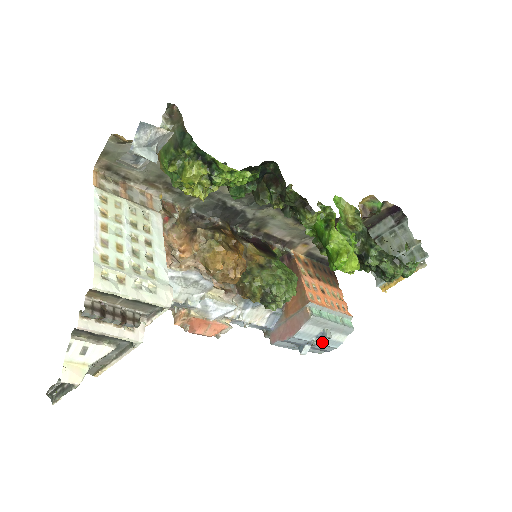
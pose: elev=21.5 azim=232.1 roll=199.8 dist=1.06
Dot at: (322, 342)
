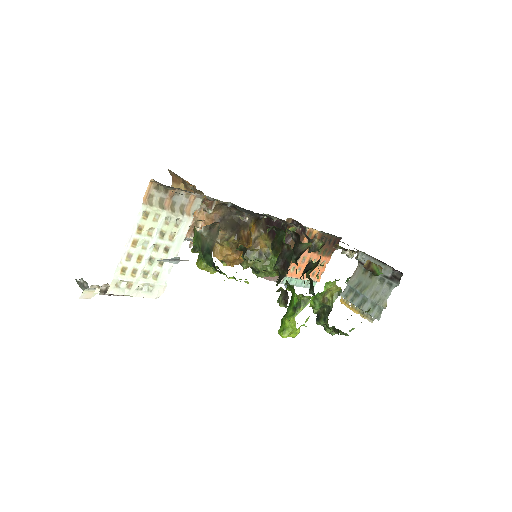
Dot at: occluded
